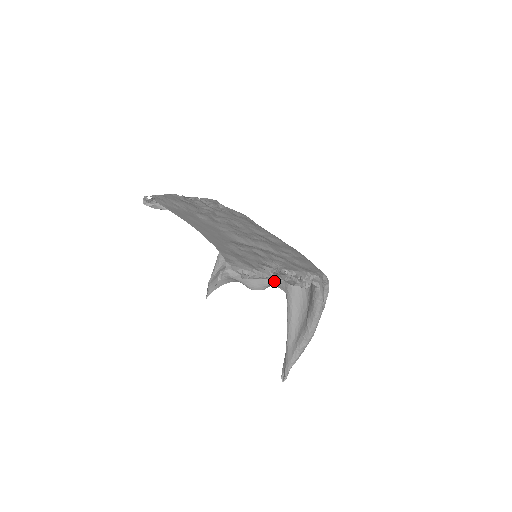
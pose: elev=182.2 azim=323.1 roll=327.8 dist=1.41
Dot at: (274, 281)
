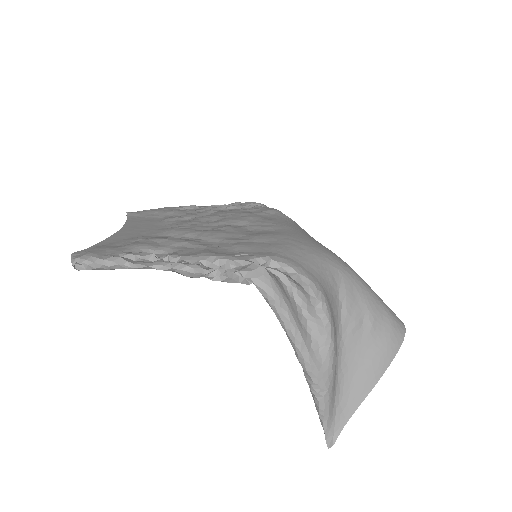
Dot at: occluded
